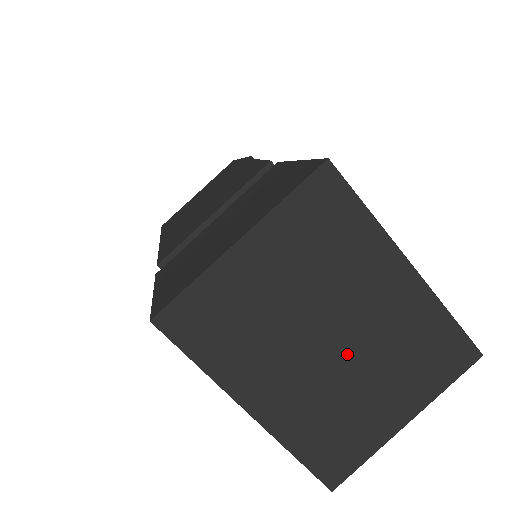
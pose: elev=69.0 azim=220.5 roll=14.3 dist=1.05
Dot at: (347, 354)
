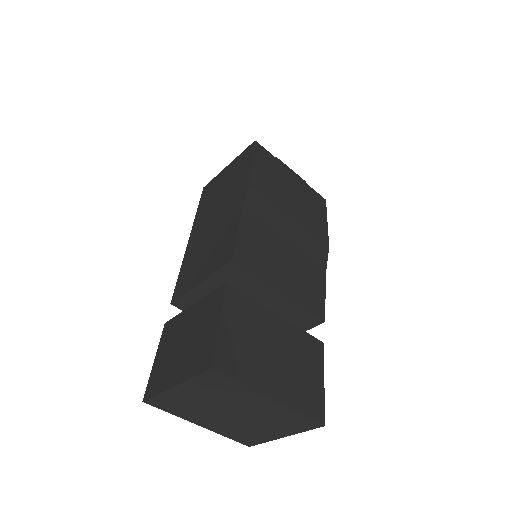
Dot at: (244, 418)
